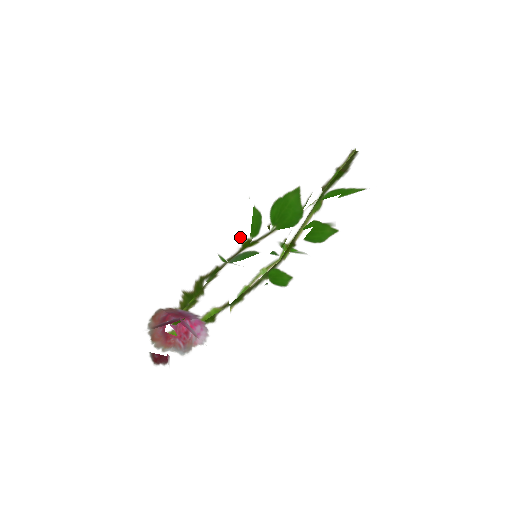
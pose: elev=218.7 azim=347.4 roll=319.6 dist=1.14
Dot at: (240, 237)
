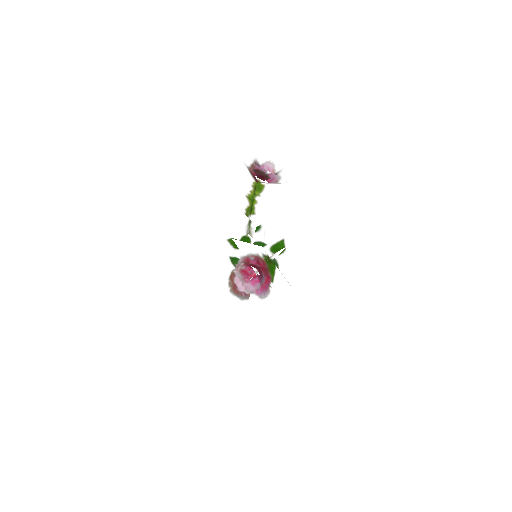
Dot at: occluded
